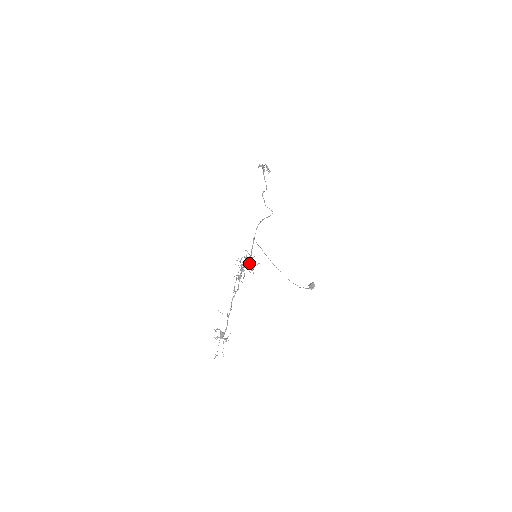
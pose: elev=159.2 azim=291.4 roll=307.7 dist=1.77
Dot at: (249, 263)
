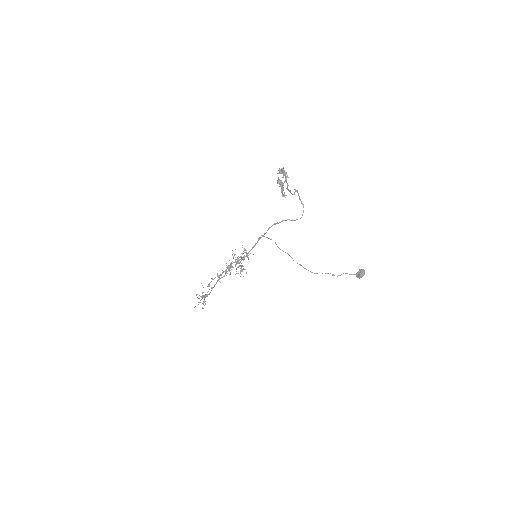
Dot at: (241, 263)
